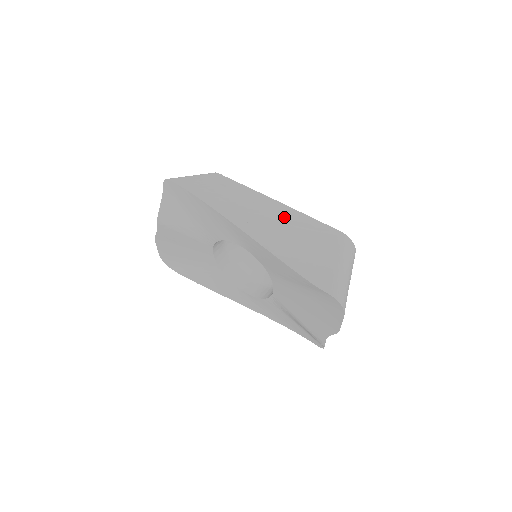
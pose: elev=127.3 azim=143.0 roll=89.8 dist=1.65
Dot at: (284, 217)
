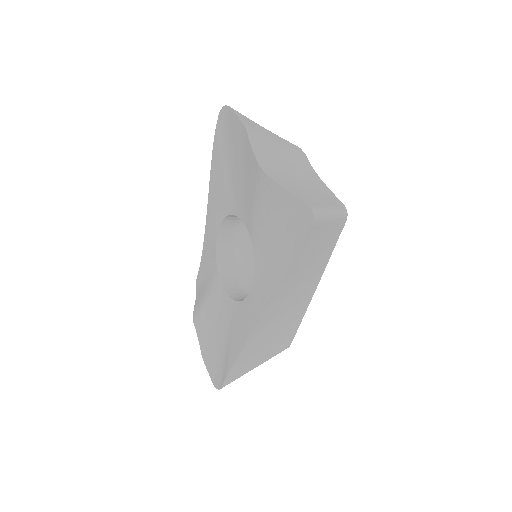
Dot at: occluded
